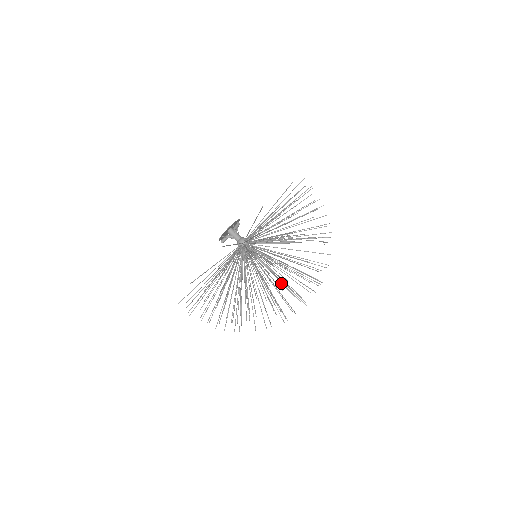
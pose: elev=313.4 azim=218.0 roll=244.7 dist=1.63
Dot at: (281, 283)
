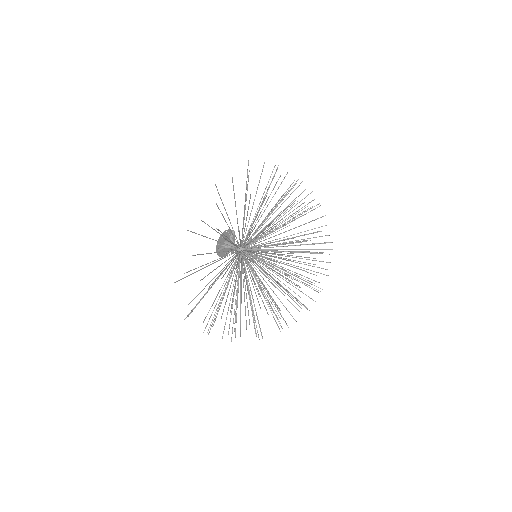
Dot at: occluded
